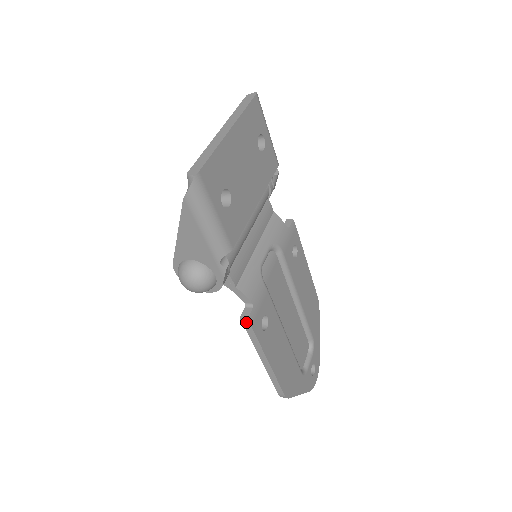
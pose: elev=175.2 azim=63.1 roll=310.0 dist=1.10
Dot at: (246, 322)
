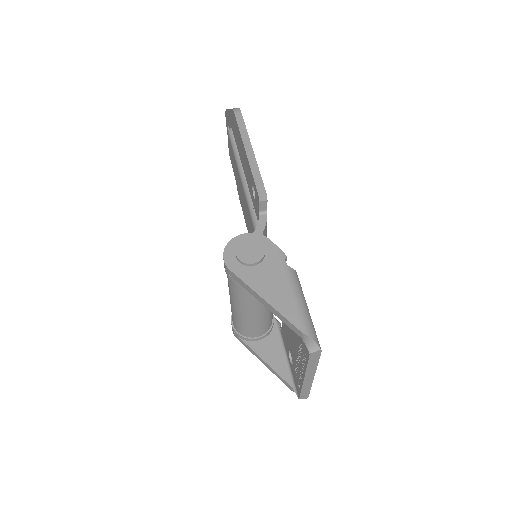
Dot at: occluded
